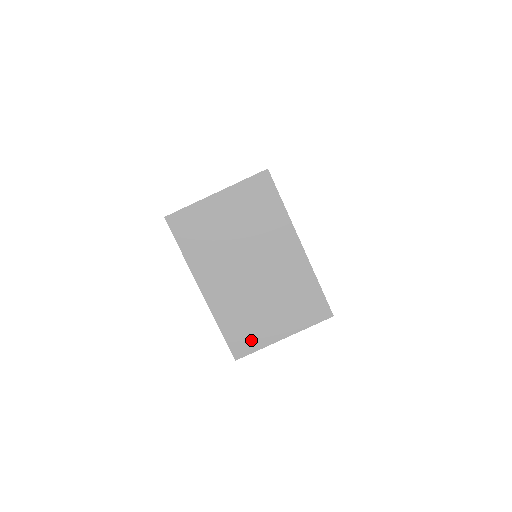
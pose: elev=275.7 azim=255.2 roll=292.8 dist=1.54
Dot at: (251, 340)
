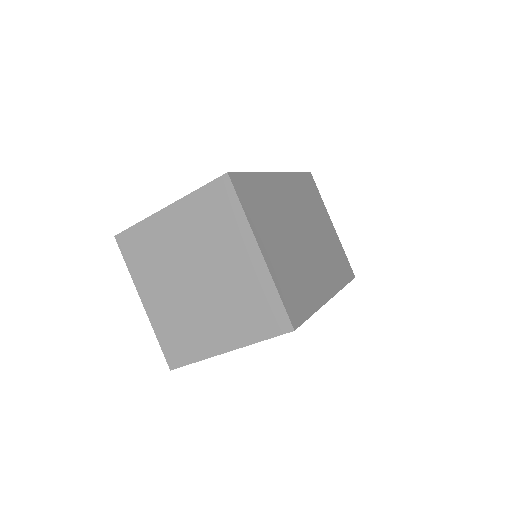
Dot at: occluded
